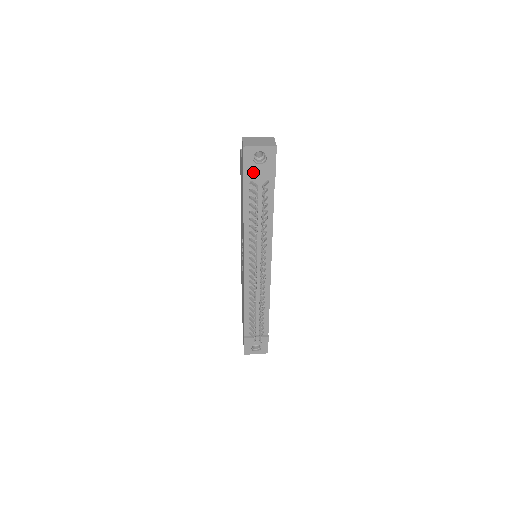
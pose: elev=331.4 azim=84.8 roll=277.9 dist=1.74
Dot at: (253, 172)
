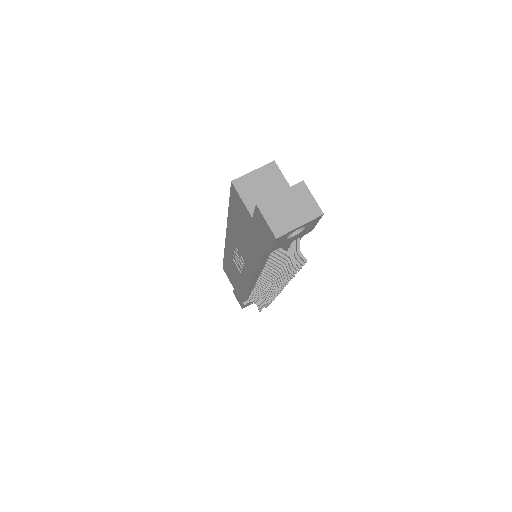
Dot at: (283, 244)
